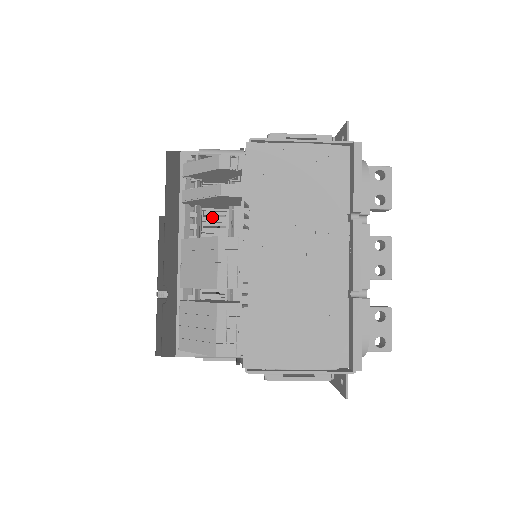
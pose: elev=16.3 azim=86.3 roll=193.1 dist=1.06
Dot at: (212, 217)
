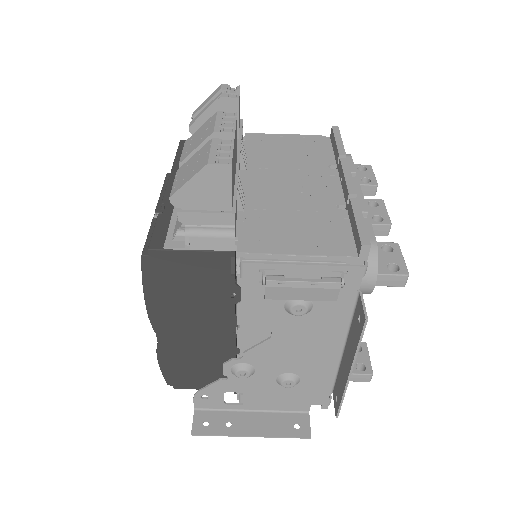
Dot at: occluded
